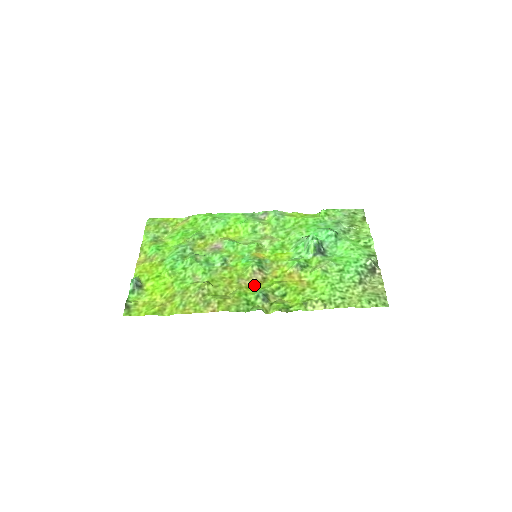
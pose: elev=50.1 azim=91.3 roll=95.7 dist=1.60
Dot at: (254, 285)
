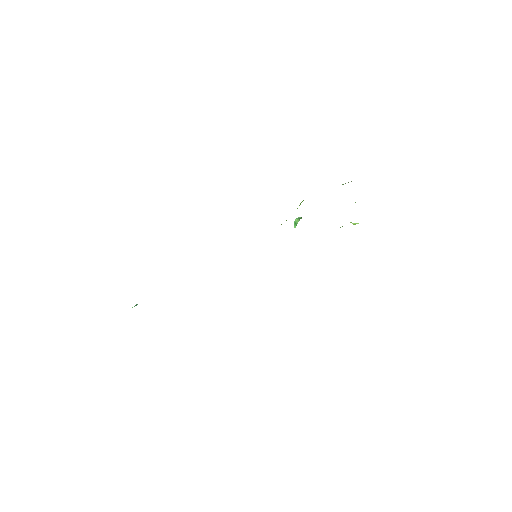
Dot at: occluded
